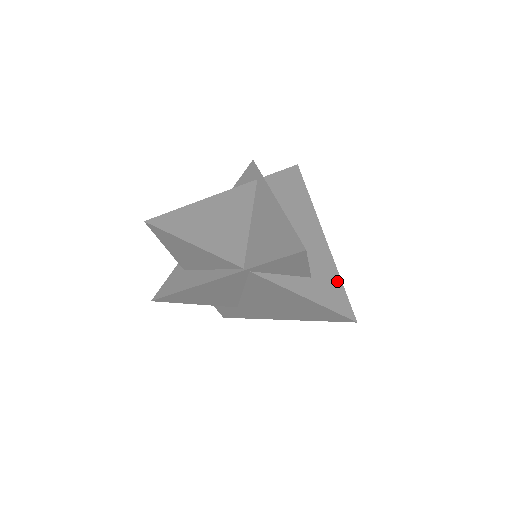
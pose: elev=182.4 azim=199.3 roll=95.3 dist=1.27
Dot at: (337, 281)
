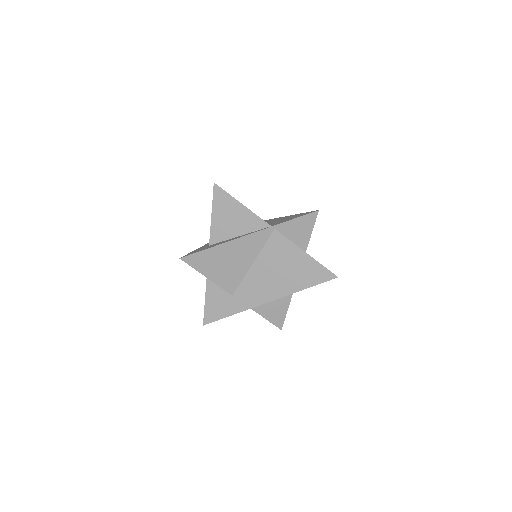
Dot at: occluded
